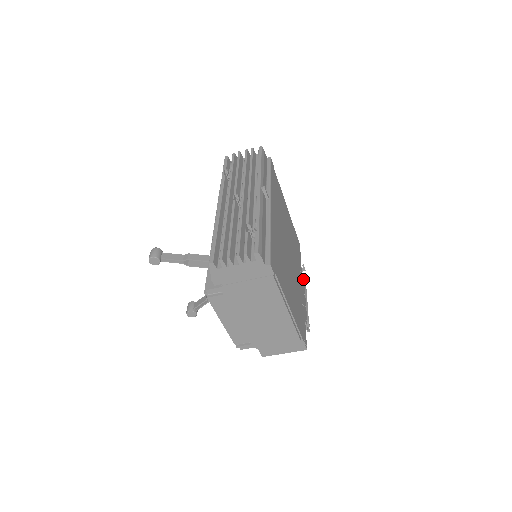
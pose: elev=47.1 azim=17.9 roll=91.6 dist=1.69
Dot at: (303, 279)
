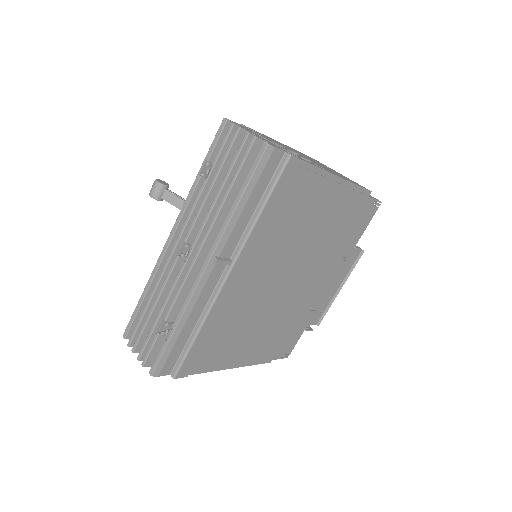
Dot at: (355, 255)
